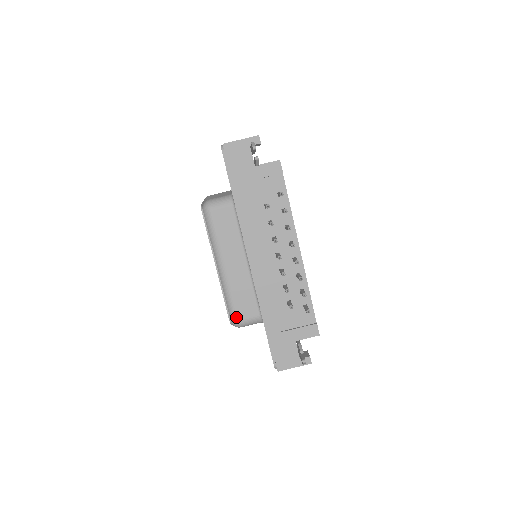
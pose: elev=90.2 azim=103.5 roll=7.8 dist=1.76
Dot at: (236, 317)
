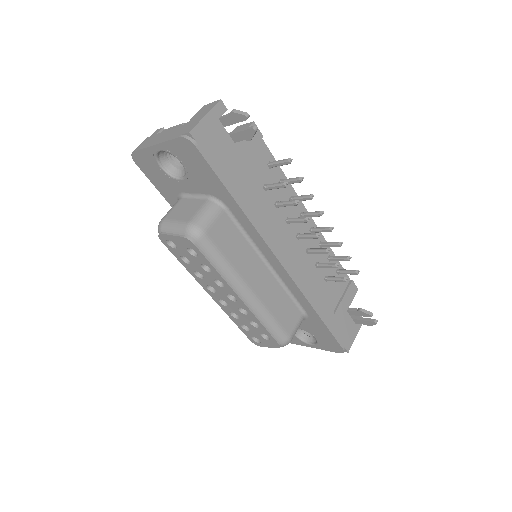
Dot at: (287, 335)
